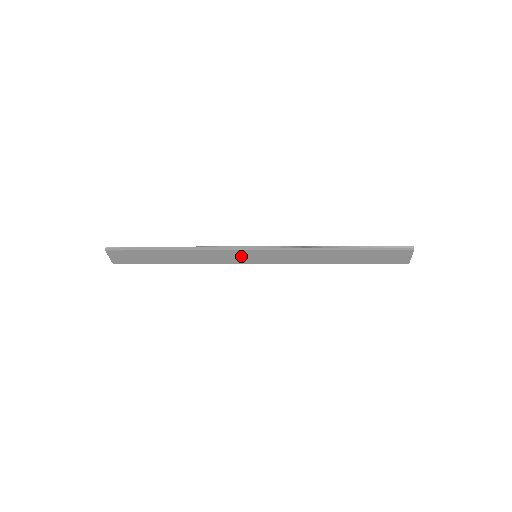
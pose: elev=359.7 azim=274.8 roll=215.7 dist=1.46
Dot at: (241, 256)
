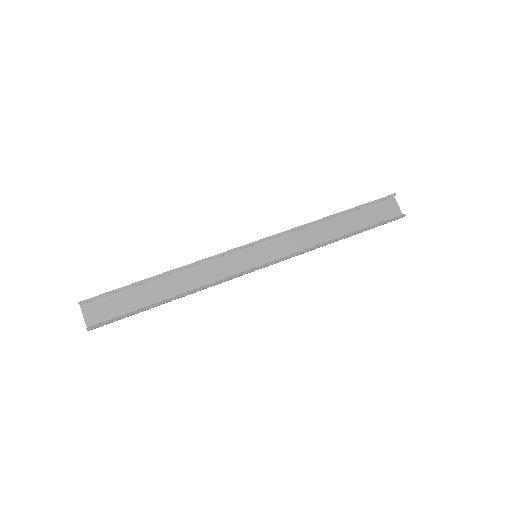
Dot at: (241, 264)
